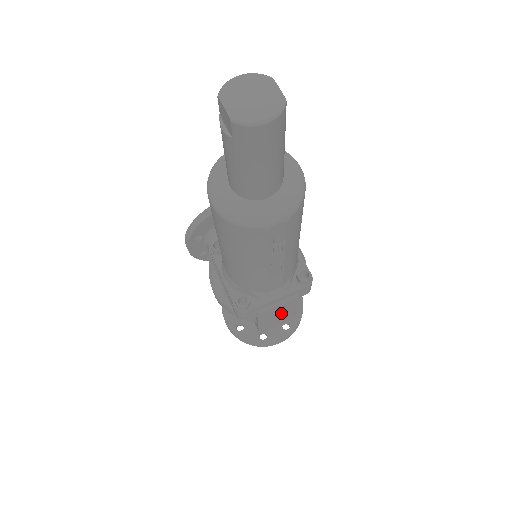
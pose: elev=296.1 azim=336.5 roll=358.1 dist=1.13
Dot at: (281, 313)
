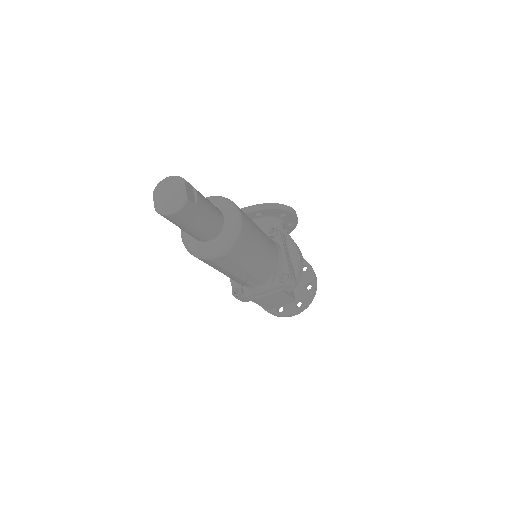
Dot at: (275, 299)
